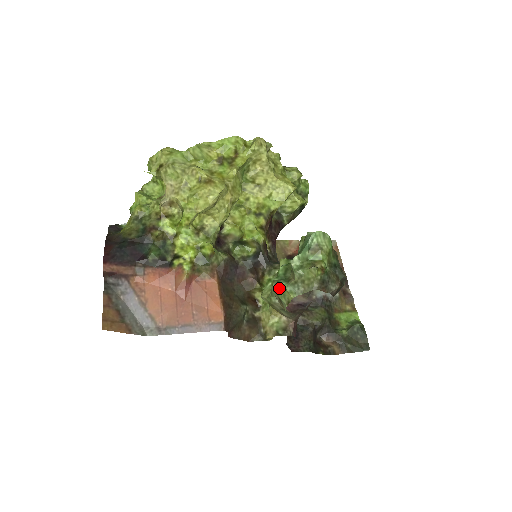
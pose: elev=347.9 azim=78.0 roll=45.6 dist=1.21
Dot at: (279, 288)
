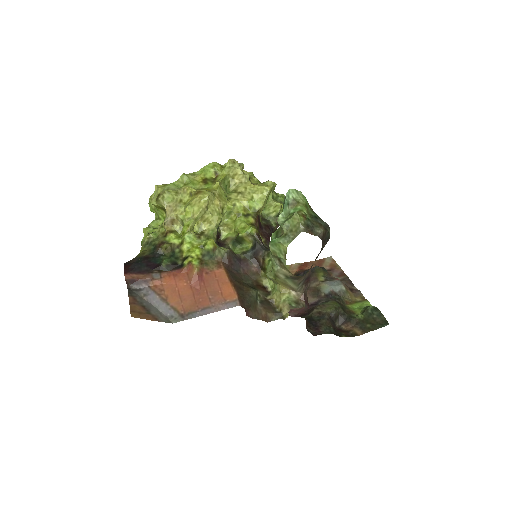
Dot at: (274, 245)
